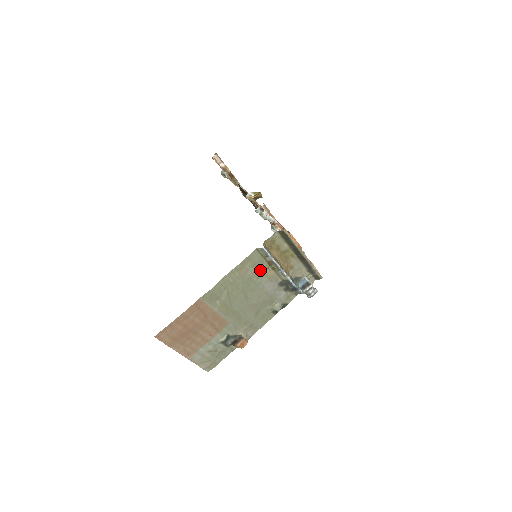
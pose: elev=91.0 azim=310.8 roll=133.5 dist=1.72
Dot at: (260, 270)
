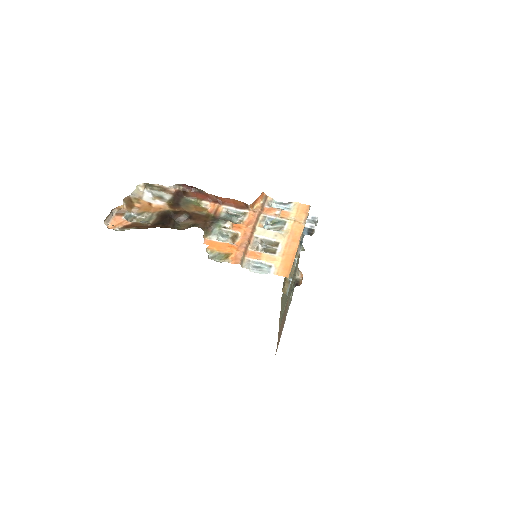
Dot at: occluded
